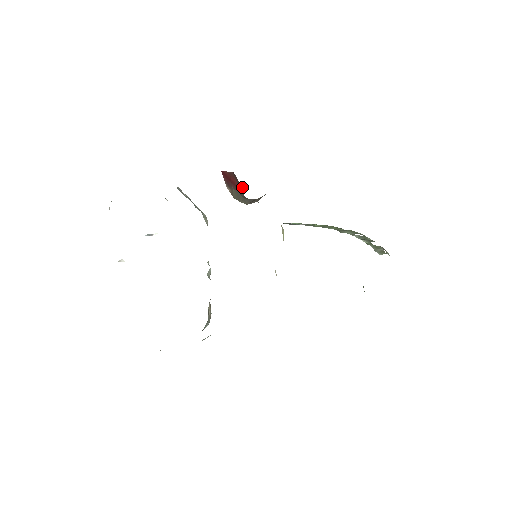
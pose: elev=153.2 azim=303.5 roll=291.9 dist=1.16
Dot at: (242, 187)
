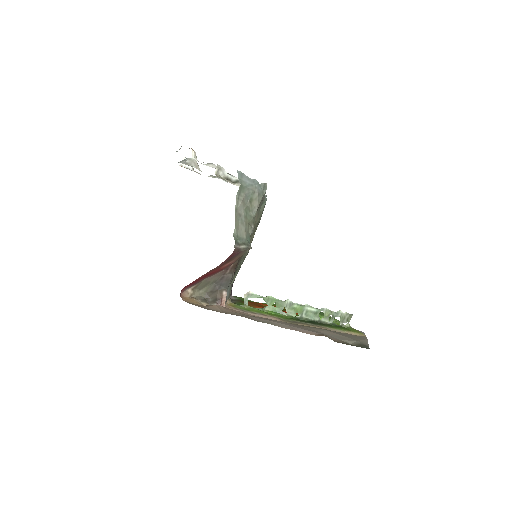
Dot at: (246, 251)
